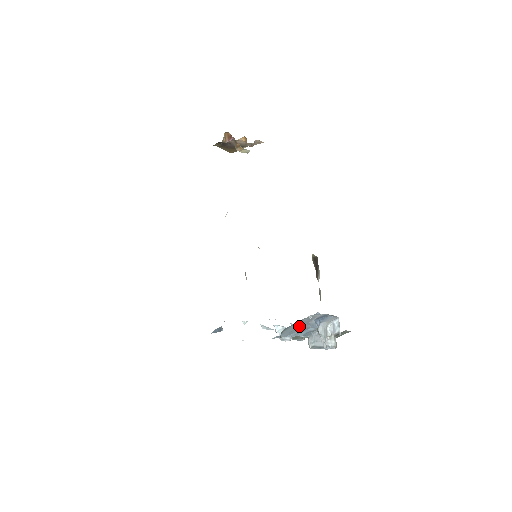
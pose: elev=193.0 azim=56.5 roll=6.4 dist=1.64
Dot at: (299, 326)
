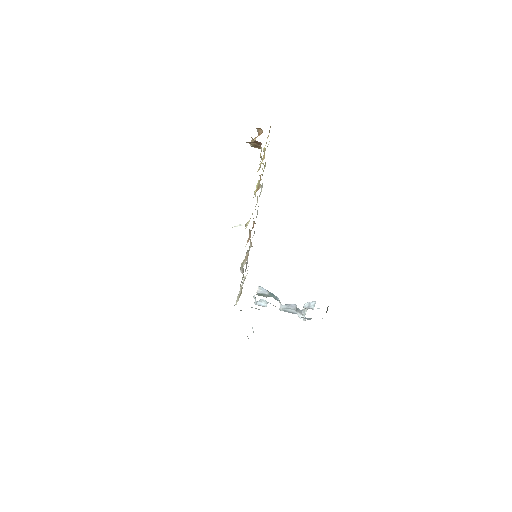
Dot at: occluded
